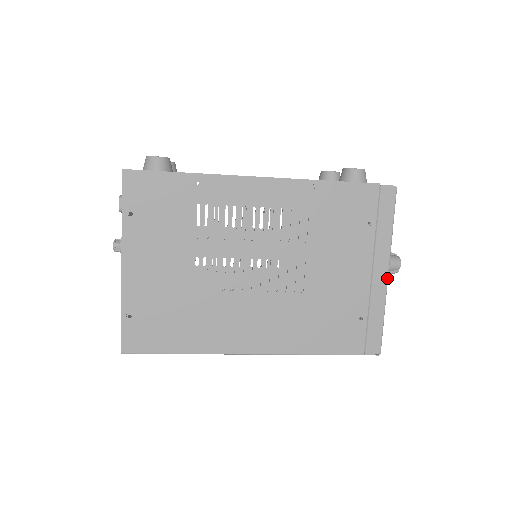
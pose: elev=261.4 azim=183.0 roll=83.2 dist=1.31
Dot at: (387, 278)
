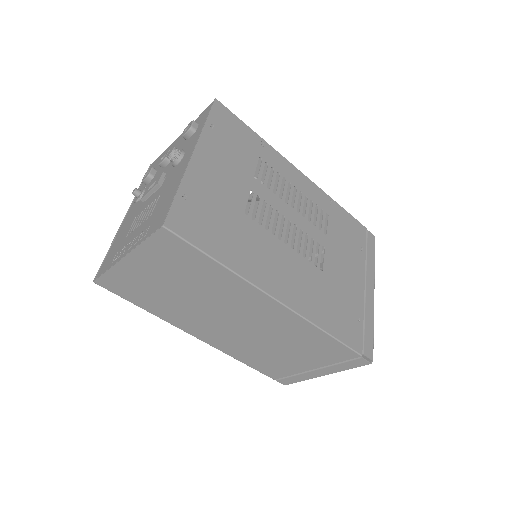
Dot at: occluded
